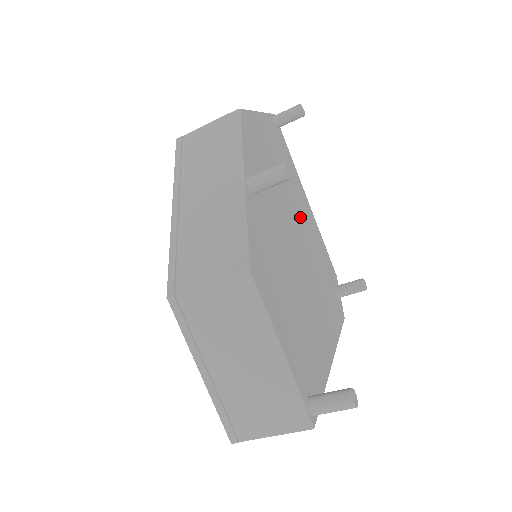
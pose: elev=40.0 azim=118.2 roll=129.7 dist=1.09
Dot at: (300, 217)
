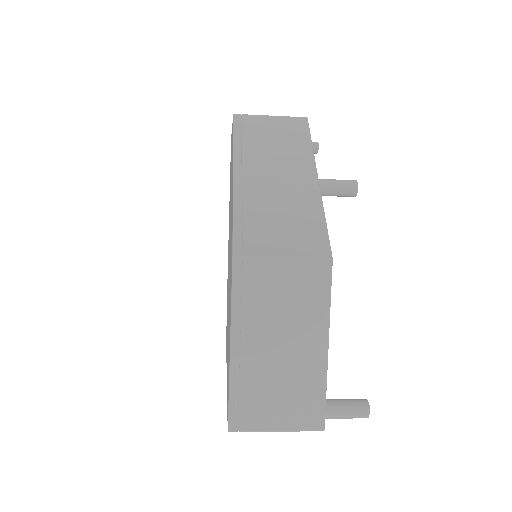
Dot at: occluded
